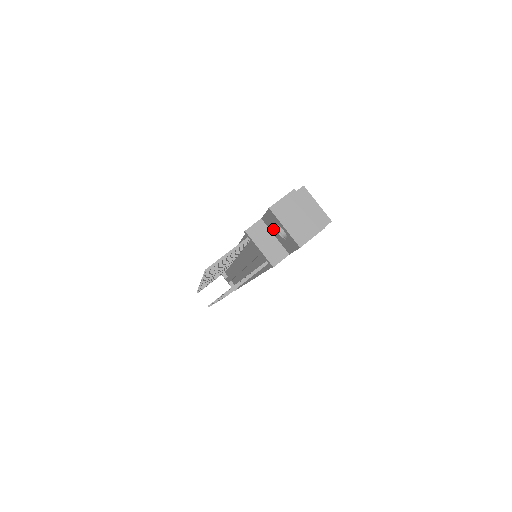
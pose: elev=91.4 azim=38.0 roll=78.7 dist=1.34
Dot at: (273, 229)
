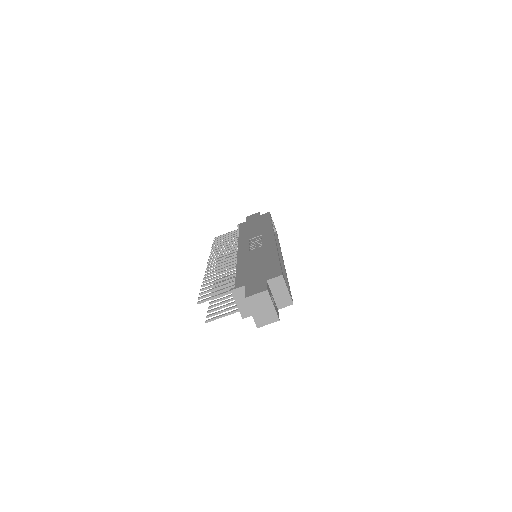
Dot at: occluded
